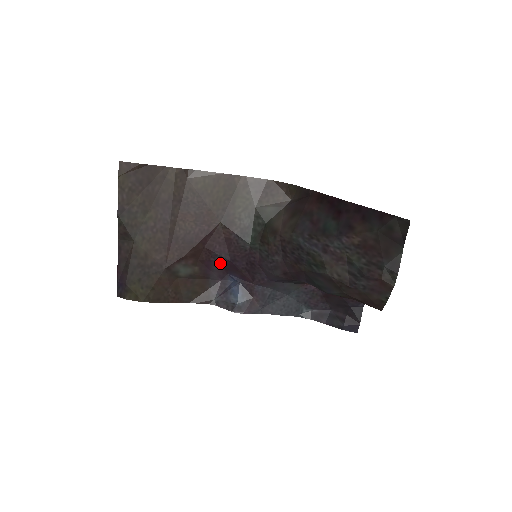
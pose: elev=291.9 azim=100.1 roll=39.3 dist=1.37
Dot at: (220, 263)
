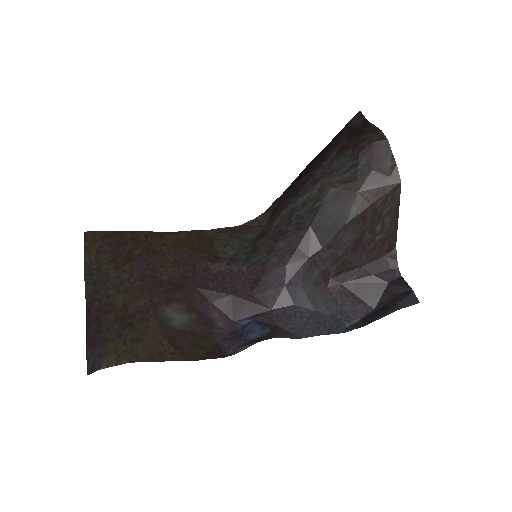
Dot at: (220, 305)
